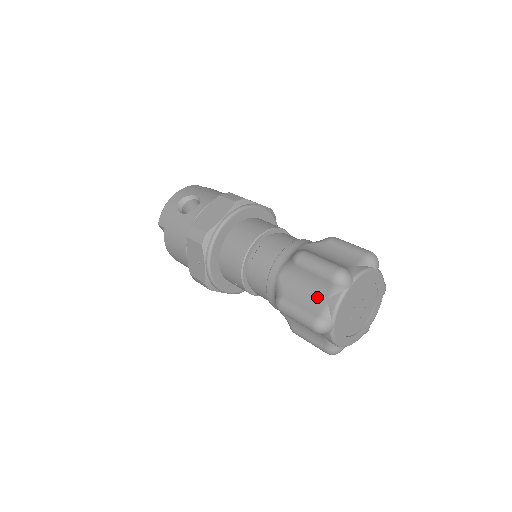
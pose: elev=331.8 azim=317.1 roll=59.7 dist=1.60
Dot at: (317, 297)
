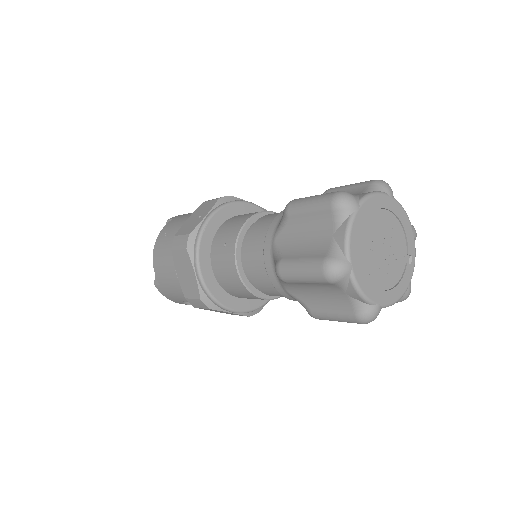
Dot at: occluded
